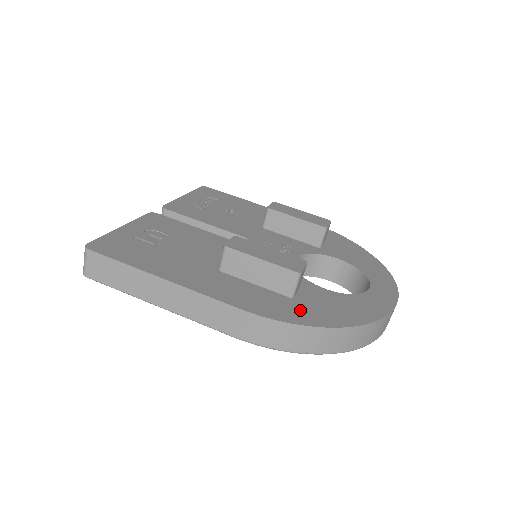
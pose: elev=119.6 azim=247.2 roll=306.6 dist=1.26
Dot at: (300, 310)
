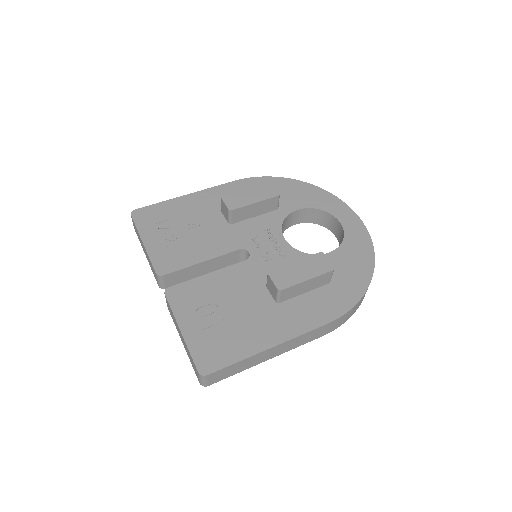
Dot at: (345, 289)
